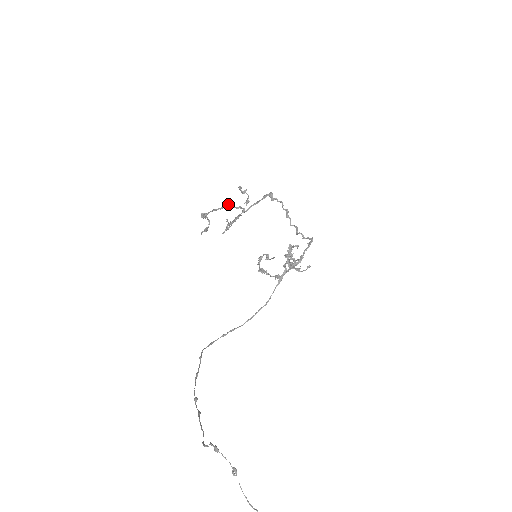
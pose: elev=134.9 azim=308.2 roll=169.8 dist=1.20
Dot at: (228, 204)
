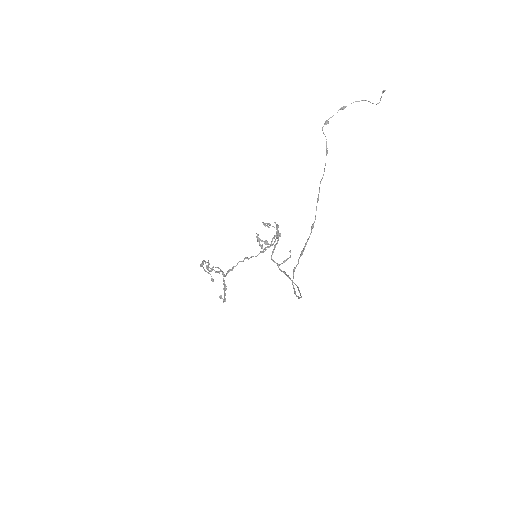
Dot at: (210, 268)
